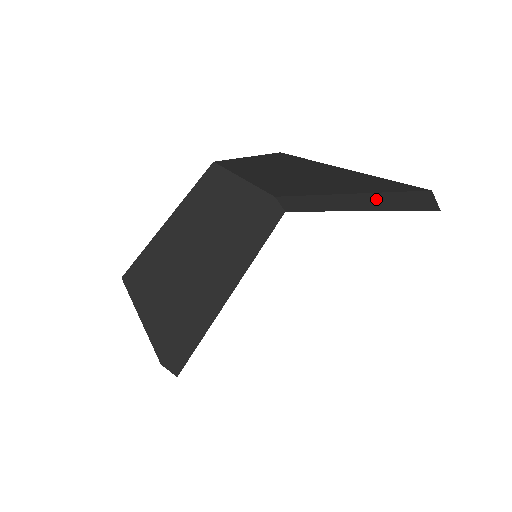
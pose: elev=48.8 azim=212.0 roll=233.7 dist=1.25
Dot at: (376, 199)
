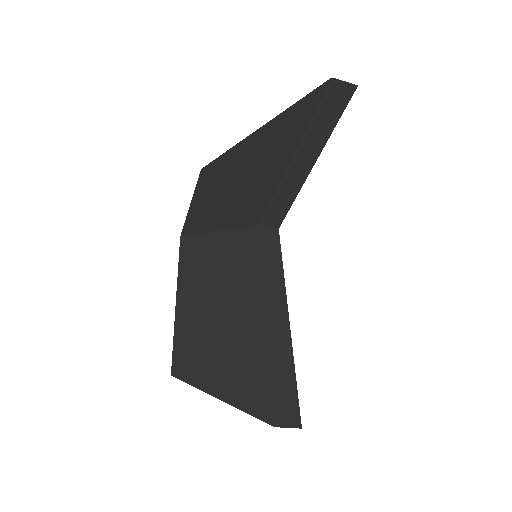
Dot at: (312, 135)
